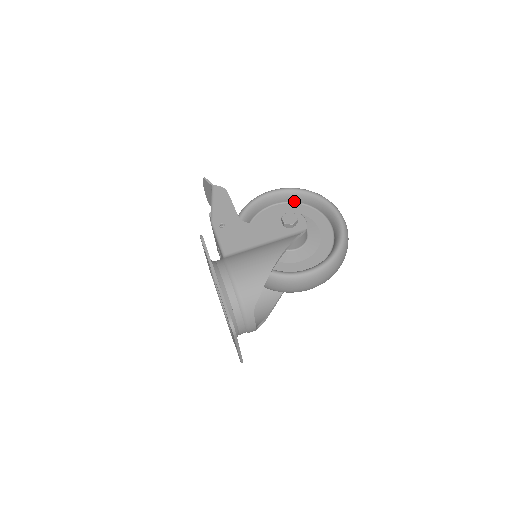
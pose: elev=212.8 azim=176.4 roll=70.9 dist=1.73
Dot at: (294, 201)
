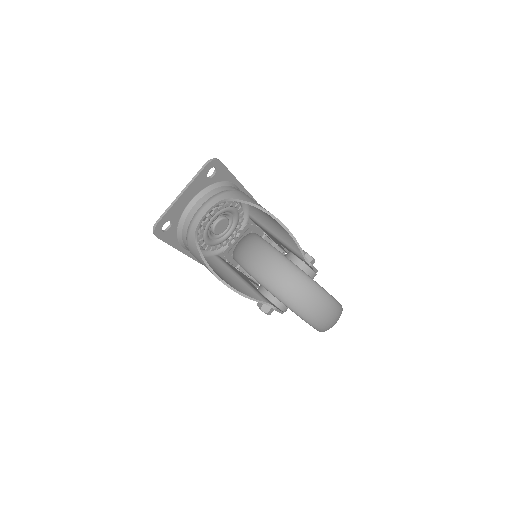
Dot at: occluded
